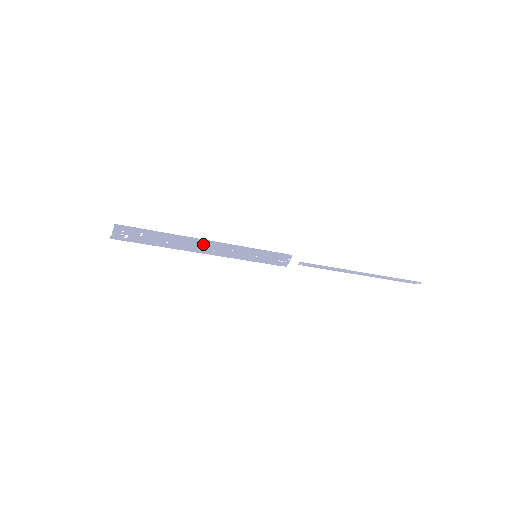
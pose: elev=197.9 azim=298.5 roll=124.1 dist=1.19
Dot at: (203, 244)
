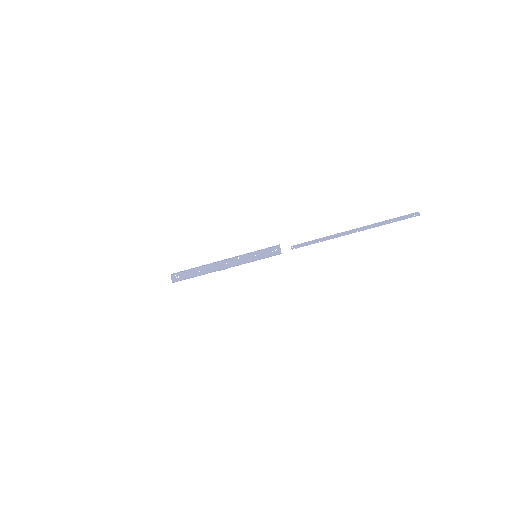
Dot at: (219, 263)
